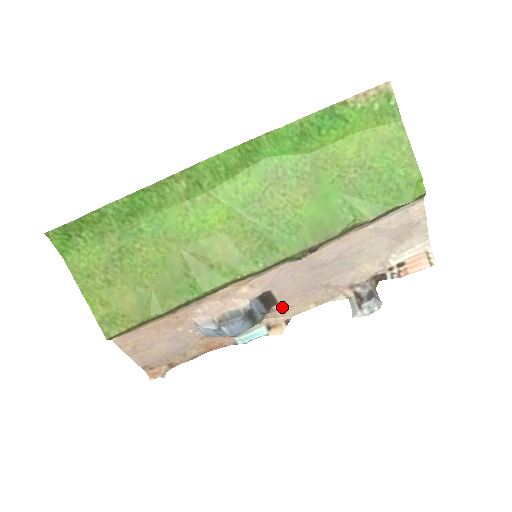
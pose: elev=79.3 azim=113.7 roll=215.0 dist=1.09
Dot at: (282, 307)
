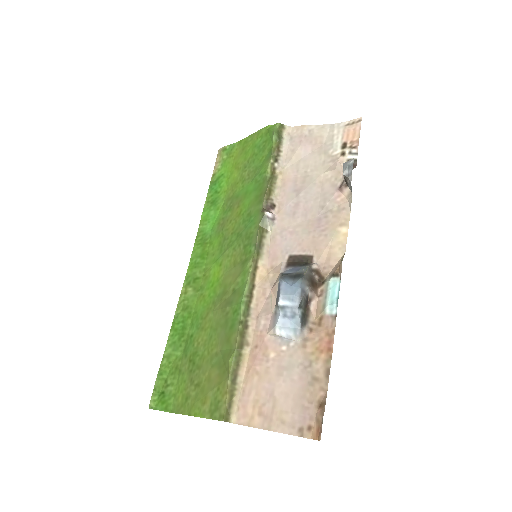
Dot at: (321, 255)
